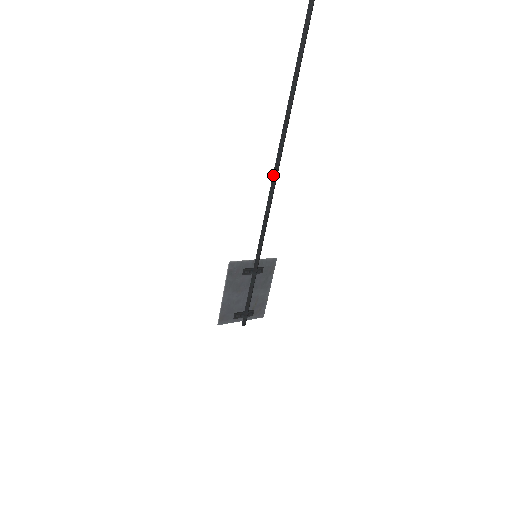
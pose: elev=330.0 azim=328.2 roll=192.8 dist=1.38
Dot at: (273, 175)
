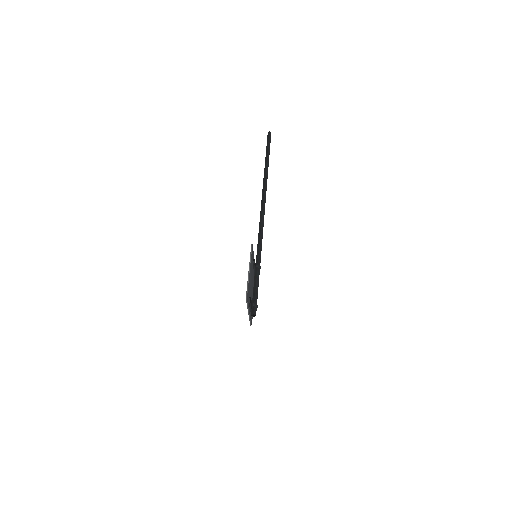
Dot at: (263, 203)
